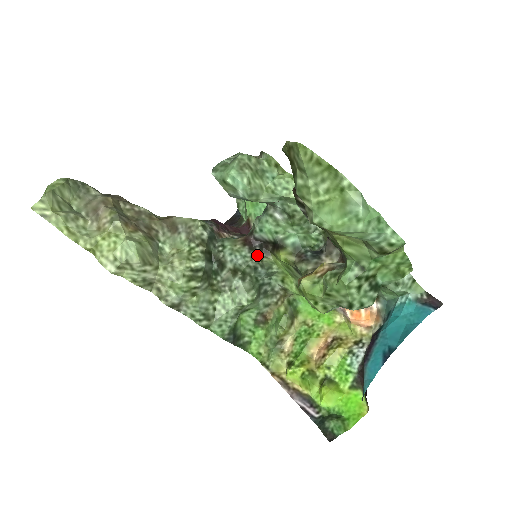
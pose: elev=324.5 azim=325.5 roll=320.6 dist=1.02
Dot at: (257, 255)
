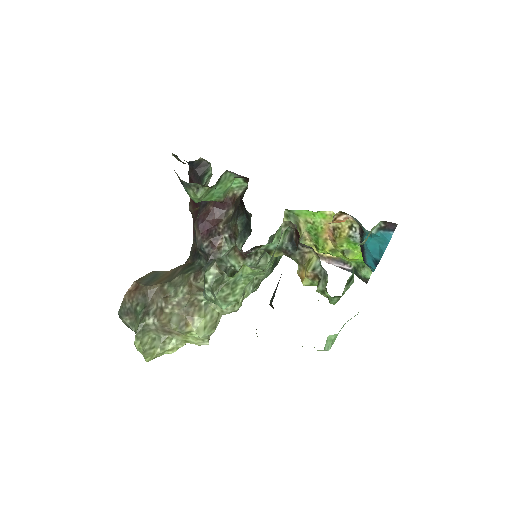
Dot at: (256, 254)
